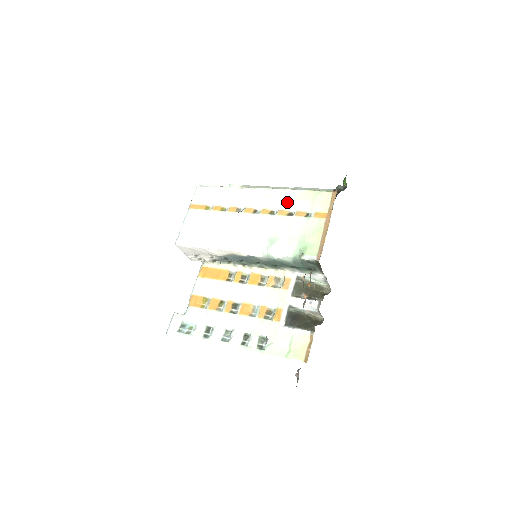
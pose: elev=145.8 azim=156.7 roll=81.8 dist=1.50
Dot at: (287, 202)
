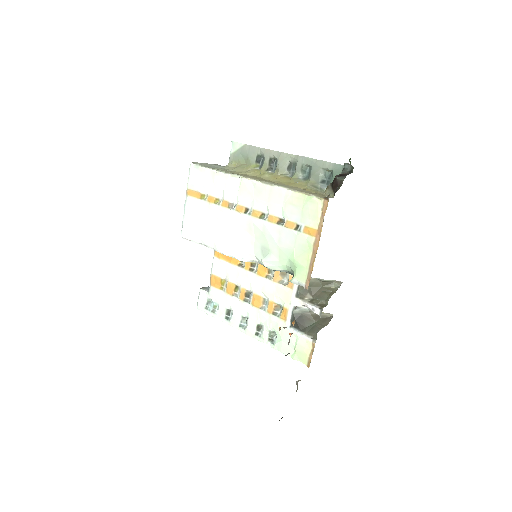
Dot at: (276, 206)
